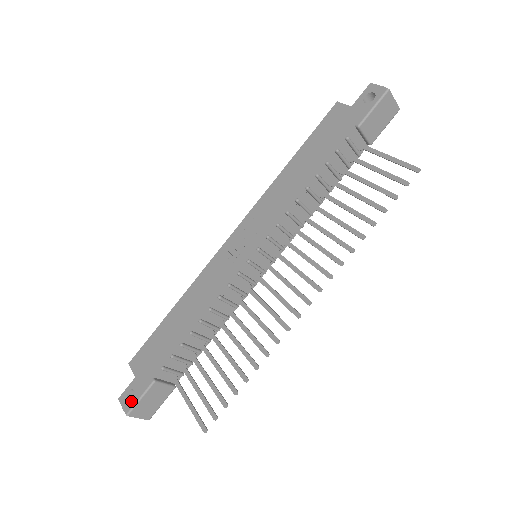
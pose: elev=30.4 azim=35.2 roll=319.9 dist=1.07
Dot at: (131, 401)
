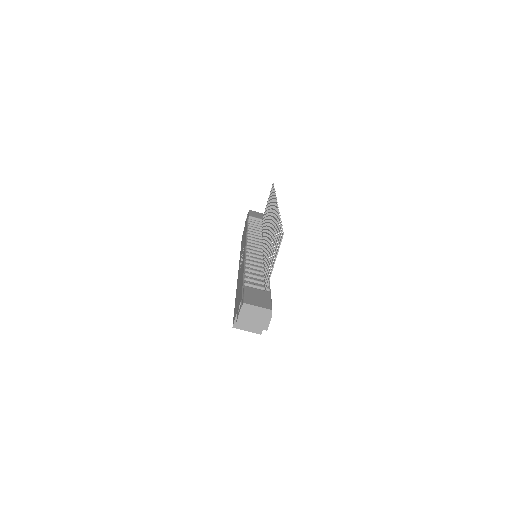
Dot at: (241, 303)
